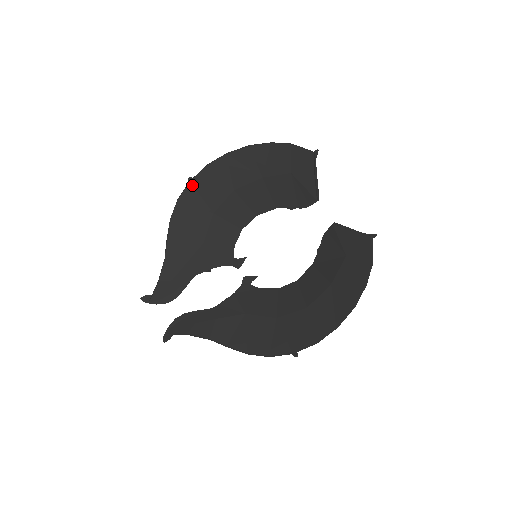
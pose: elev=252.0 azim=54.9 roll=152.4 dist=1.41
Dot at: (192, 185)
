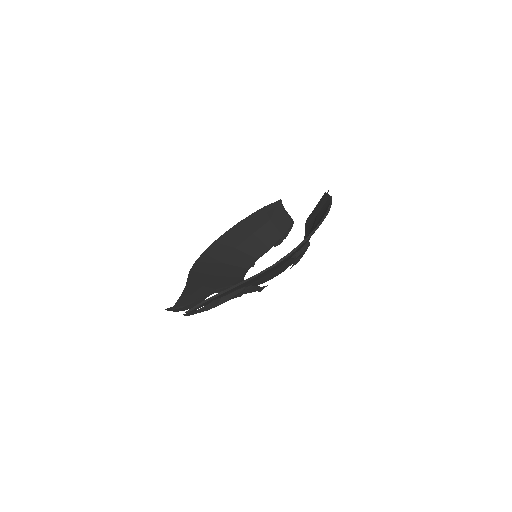
Dot at: (205, 254)
